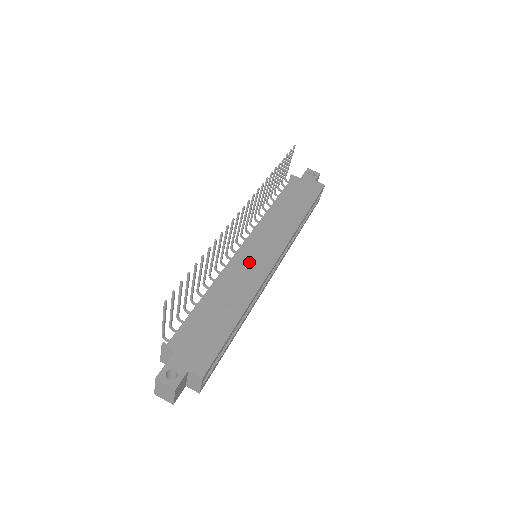
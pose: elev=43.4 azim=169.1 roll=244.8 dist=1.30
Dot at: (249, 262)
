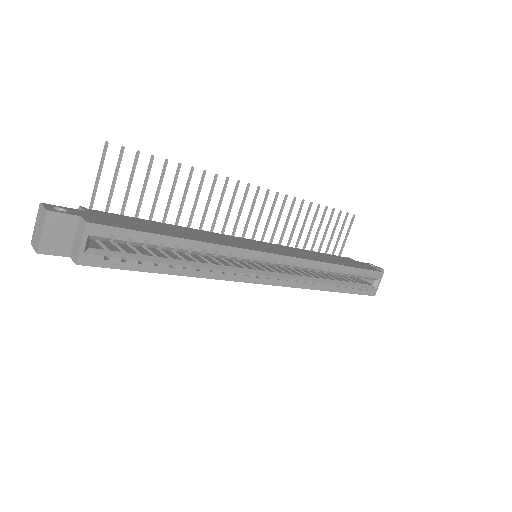
Dot at: (240, 241)
